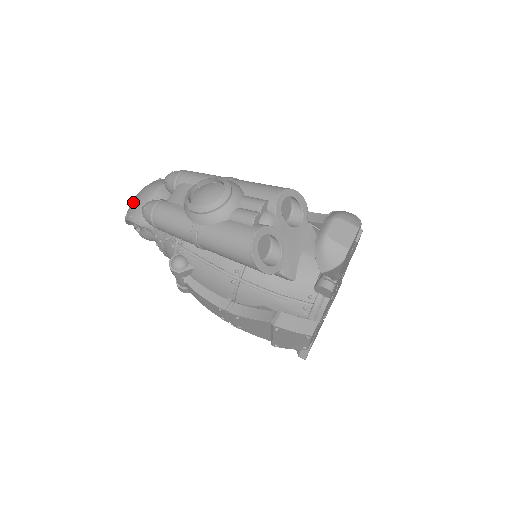
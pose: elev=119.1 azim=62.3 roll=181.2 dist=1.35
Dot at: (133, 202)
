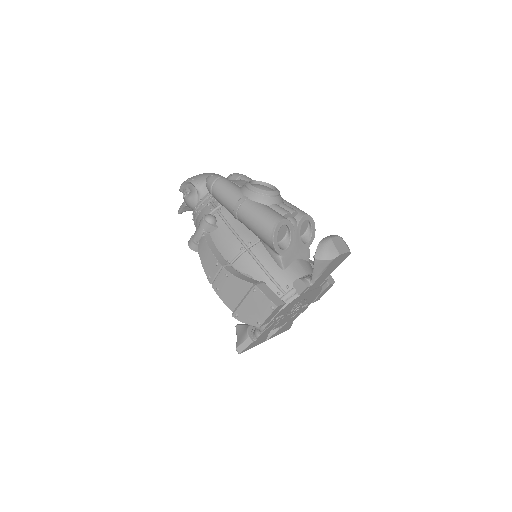
Dot at: (199, 174)
